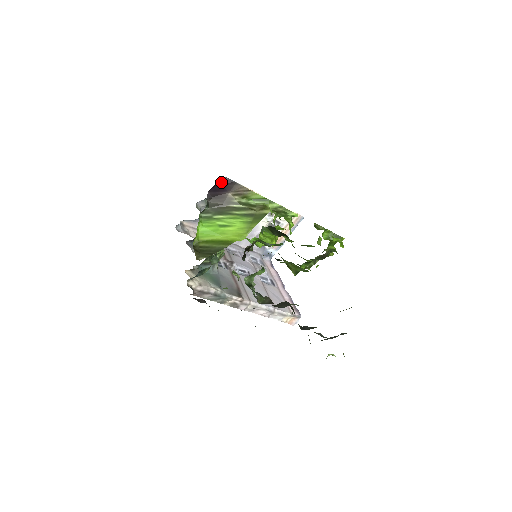
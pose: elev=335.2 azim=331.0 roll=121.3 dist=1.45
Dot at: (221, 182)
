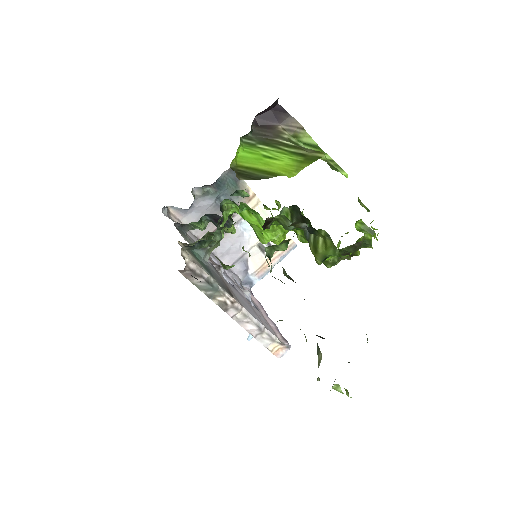
Dot at: (274, 109)
